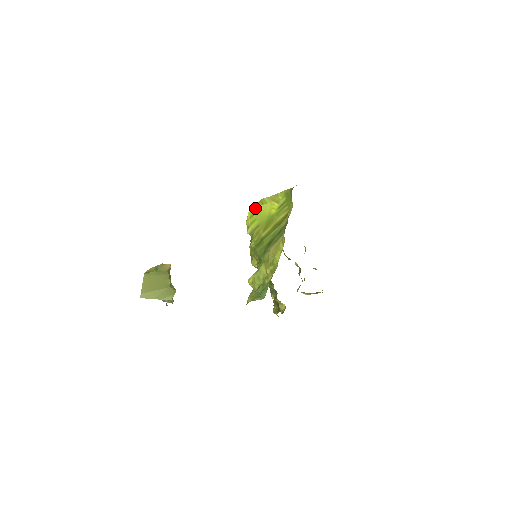
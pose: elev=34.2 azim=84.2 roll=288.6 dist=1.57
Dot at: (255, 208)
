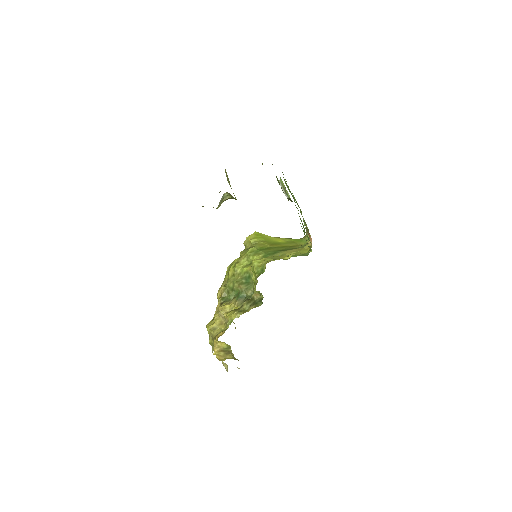
Dot at: (261, 233)
